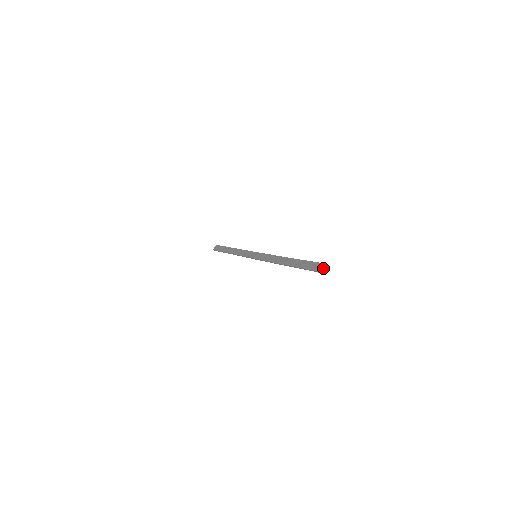
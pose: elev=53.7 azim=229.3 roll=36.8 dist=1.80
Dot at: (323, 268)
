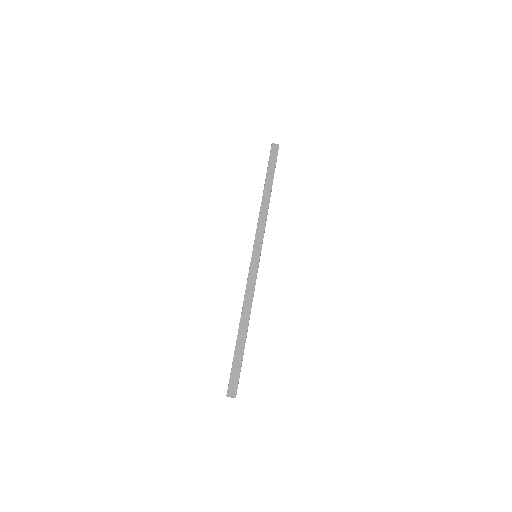
Dot at: (232, 397)
